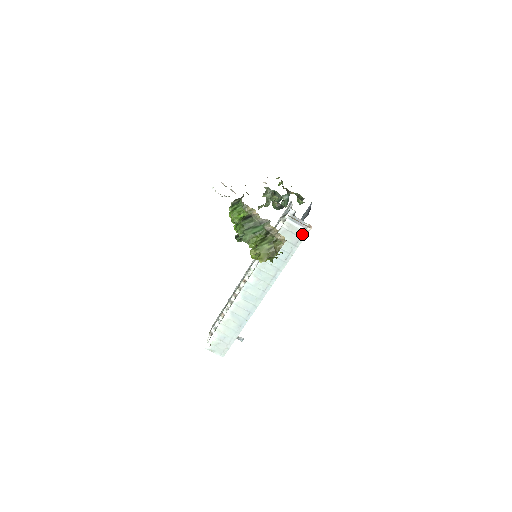
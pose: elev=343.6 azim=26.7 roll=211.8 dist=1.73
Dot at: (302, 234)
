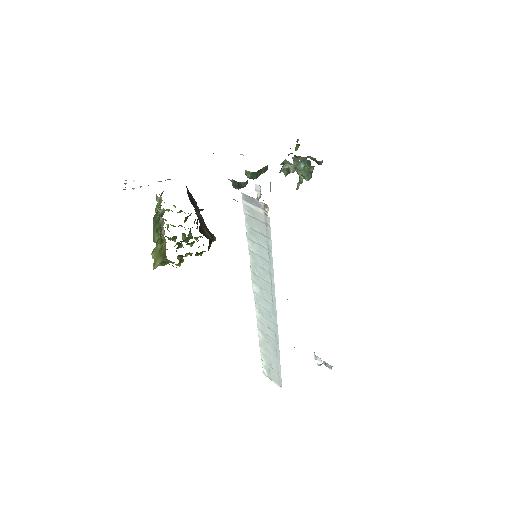
Dot at: (265, 219)
